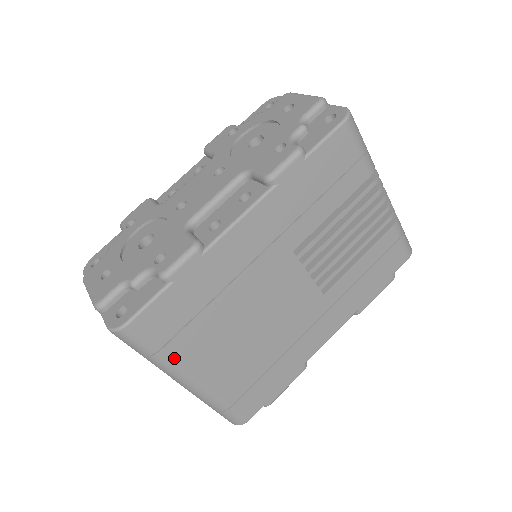
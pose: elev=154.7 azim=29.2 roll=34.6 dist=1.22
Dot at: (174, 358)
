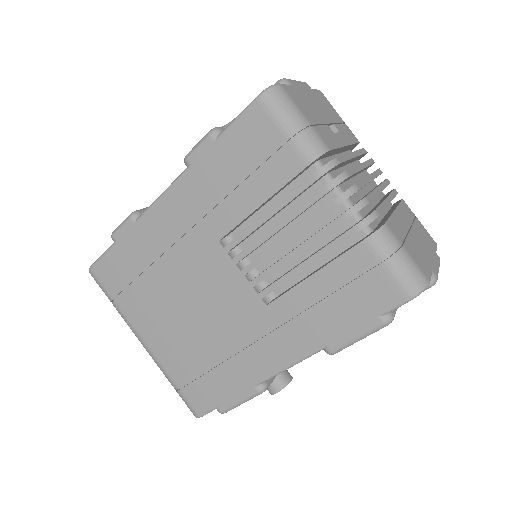
Dot at: (125, 312)
